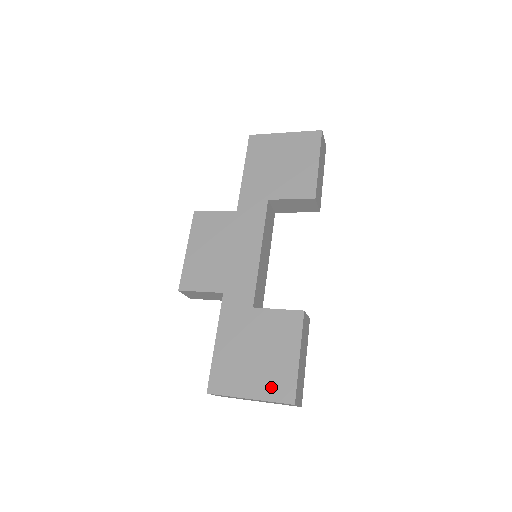
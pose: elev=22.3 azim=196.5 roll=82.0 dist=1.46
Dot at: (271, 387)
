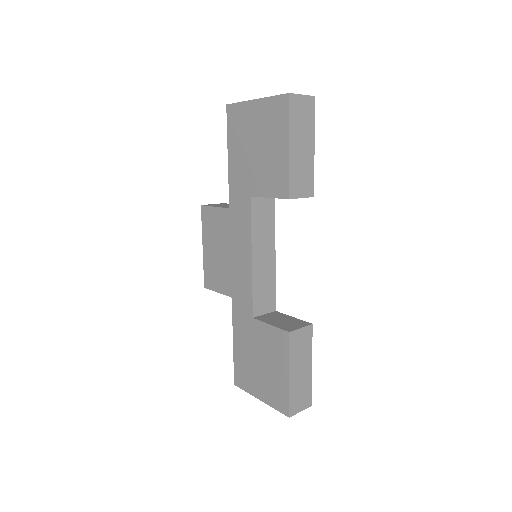
Dot at: (272, 396)
